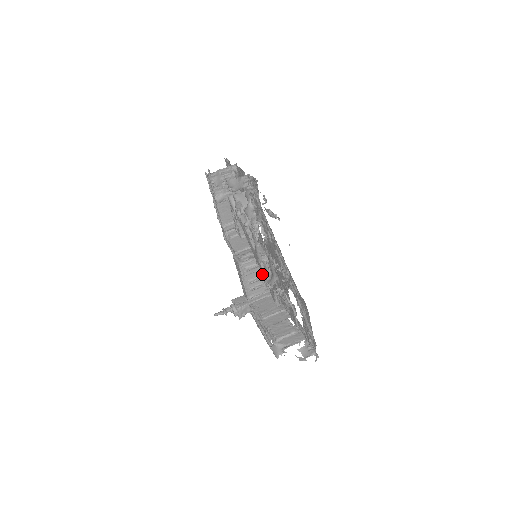
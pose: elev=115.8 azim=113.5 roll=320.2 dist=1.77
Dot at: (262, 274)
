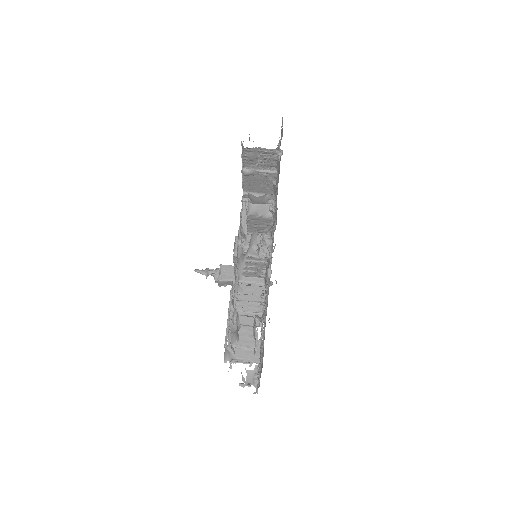
Dot at: (233, 314)
